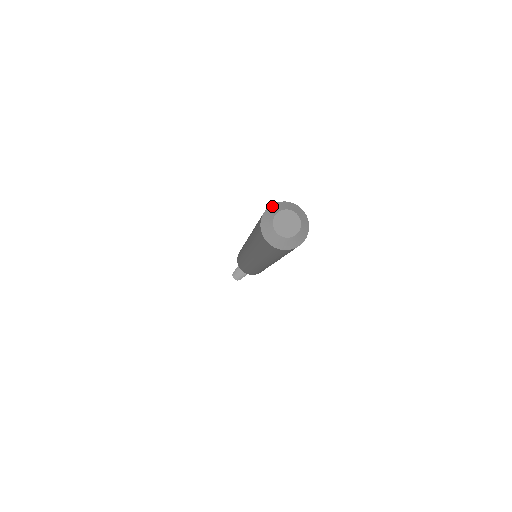
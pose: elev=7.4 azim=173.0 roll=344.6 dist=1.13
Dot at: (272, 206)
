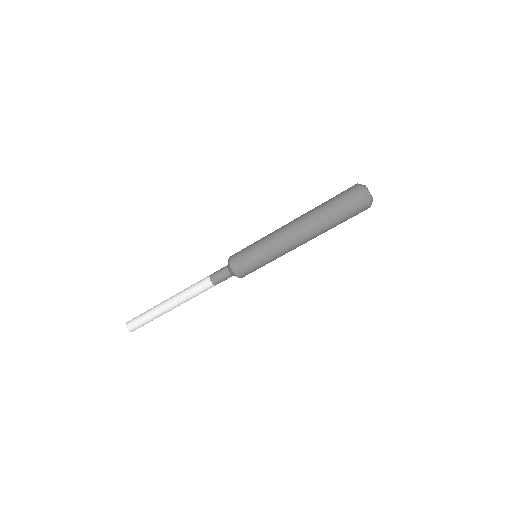
Dot at: (359, 185)
